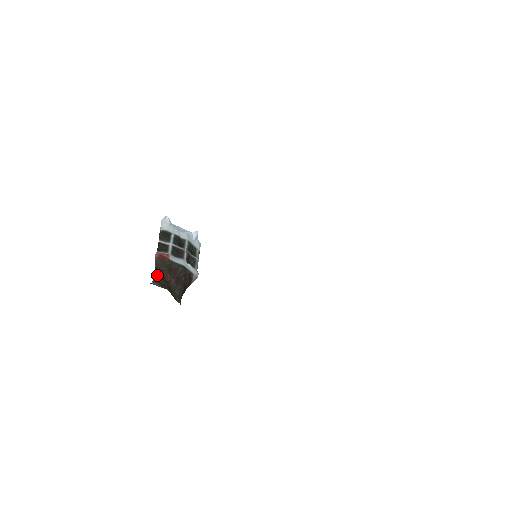
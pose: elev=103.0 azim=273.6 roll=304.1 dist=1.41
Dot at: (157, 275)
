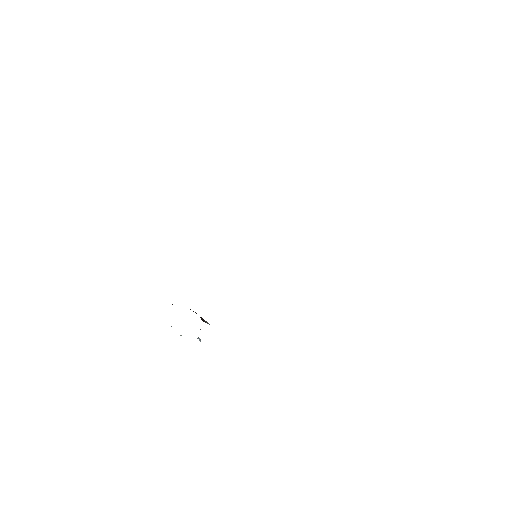
Dot at: occluded
